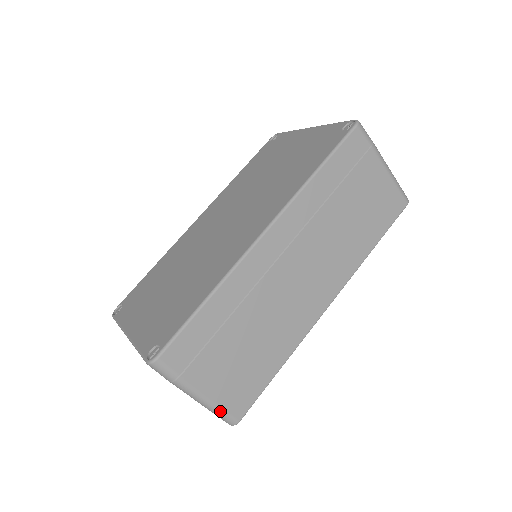
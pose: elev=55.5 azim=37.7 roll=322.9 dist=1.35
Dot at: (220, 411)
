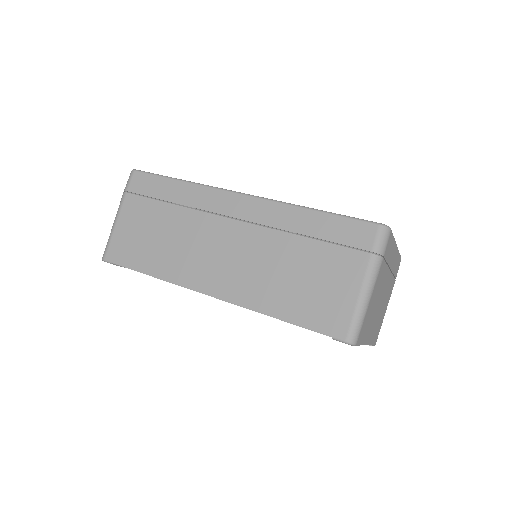
Dot at: (110, 239)
